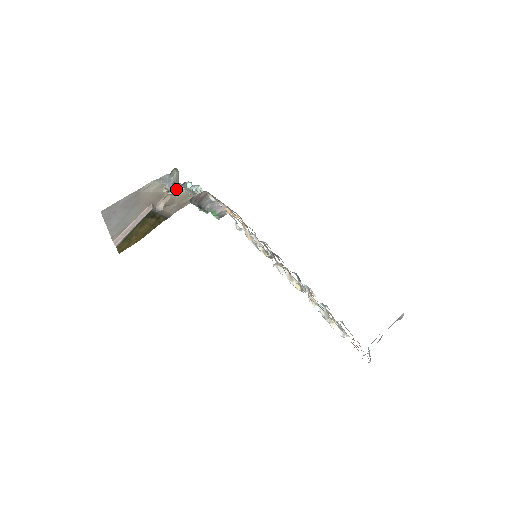
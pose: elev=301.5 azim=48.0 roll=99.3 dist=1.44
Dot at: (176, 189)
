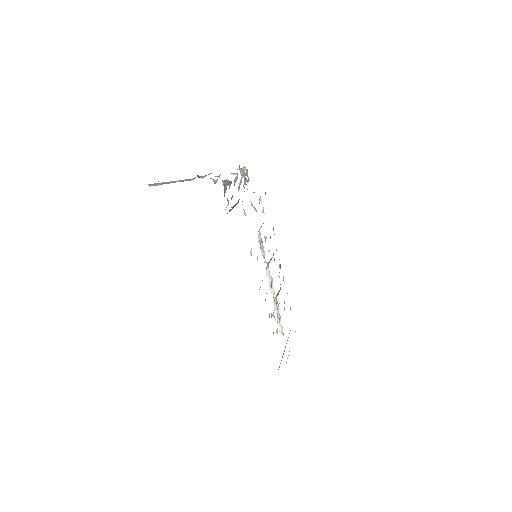
Dot at: occluded
